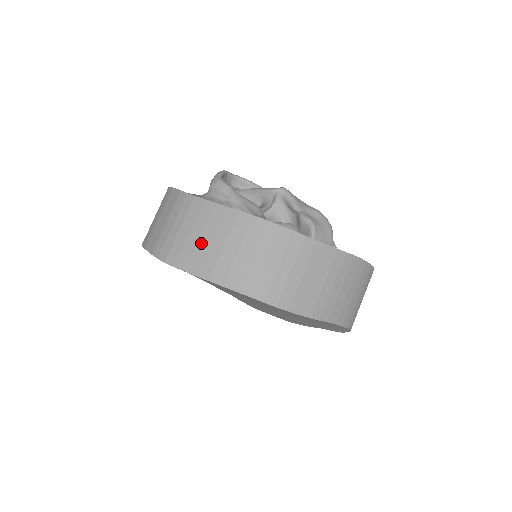
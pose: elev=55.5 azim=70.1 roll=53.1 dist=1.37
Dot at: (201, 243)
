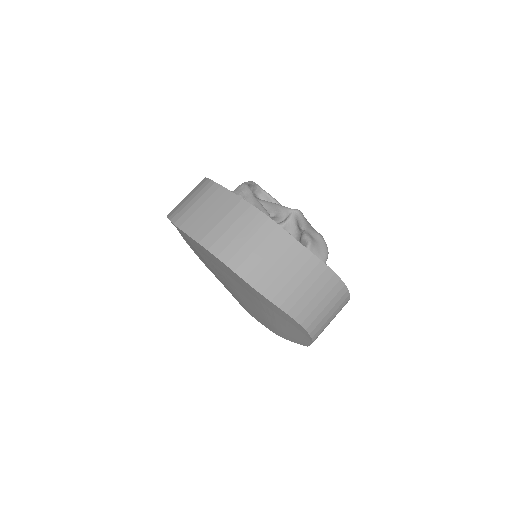
Dot at: (205, 215)
